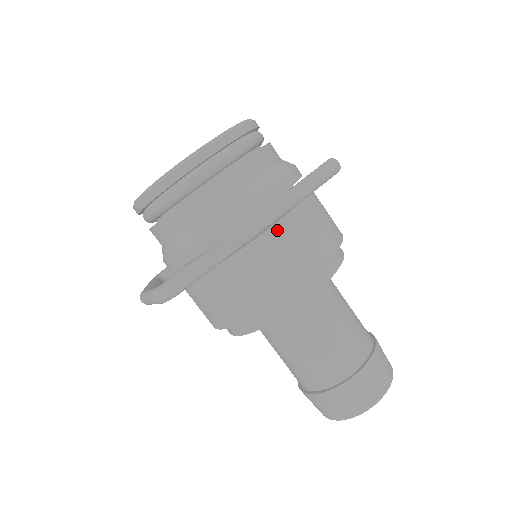
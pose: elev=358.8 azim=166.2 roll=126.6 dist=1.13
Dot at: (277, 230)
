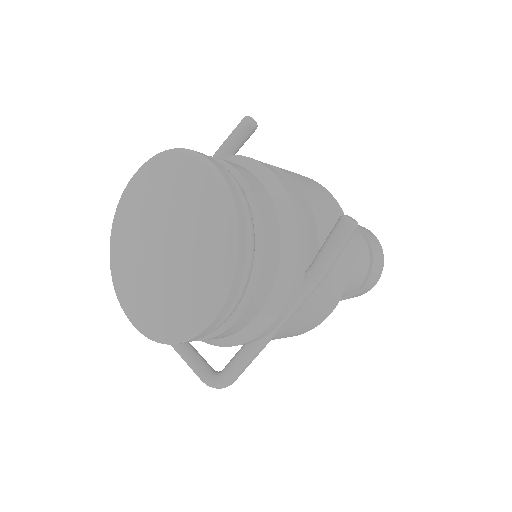
Dot at: (303, 311)
